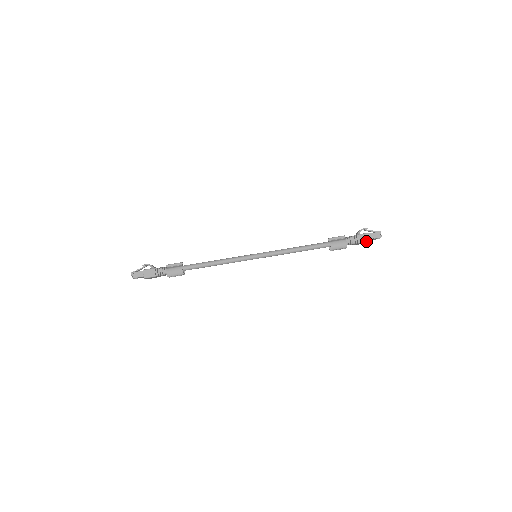
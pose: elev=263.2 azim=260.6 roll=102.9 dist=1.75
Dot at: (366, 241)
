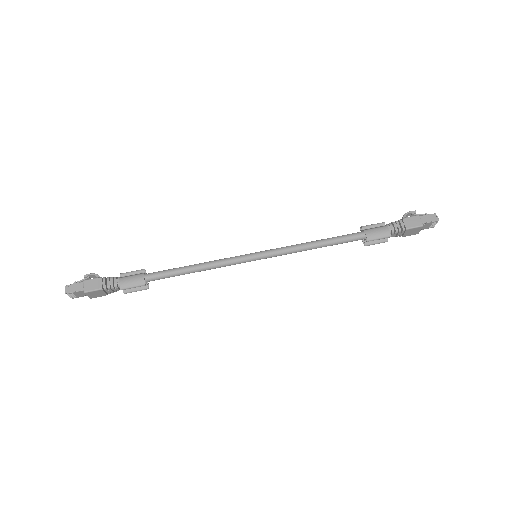
Dot at: (417, 226)
